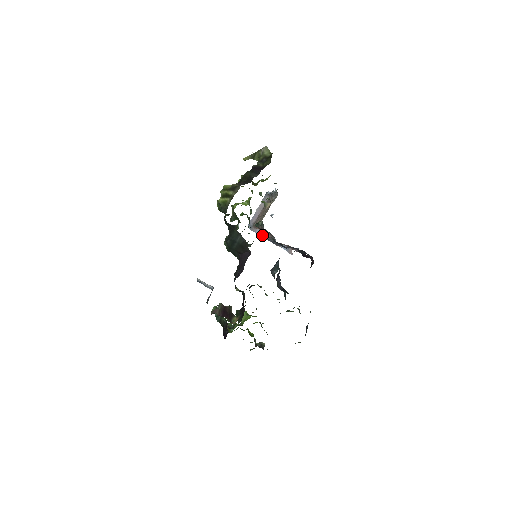
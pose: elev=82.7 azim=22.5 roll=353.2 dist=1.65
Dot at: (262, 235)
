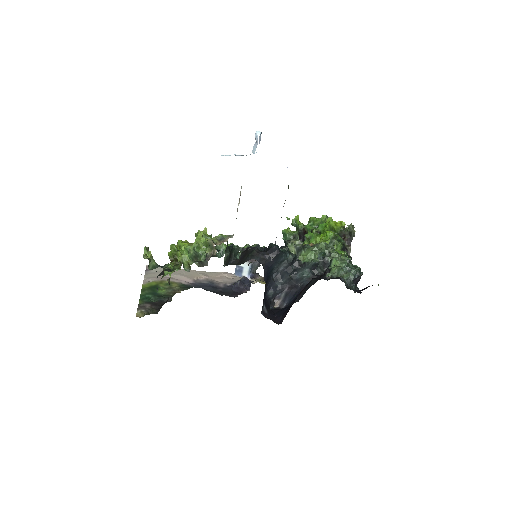
Dot at: occluded
